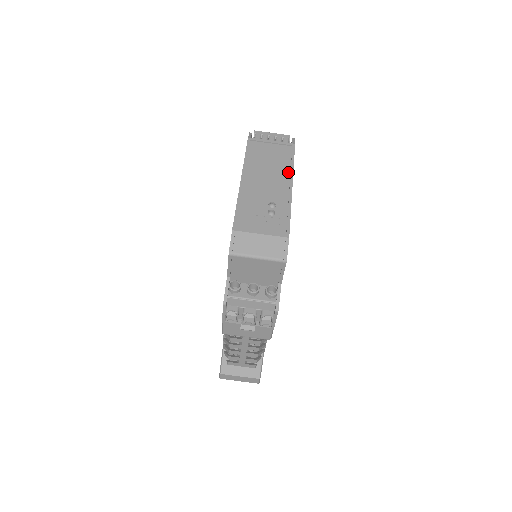
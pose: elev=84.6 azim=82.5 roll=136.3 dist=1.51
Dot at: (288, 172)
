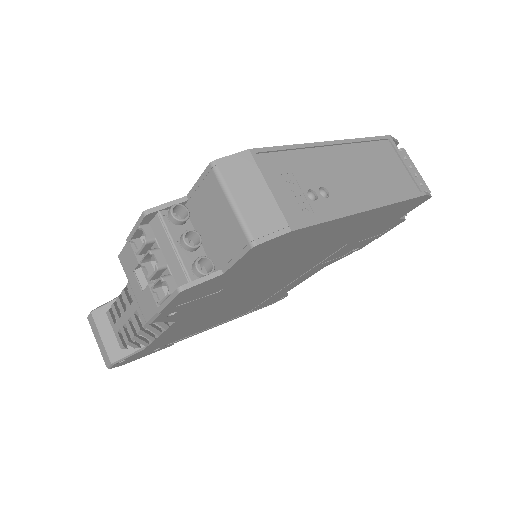
Dot at: (384, 198)
